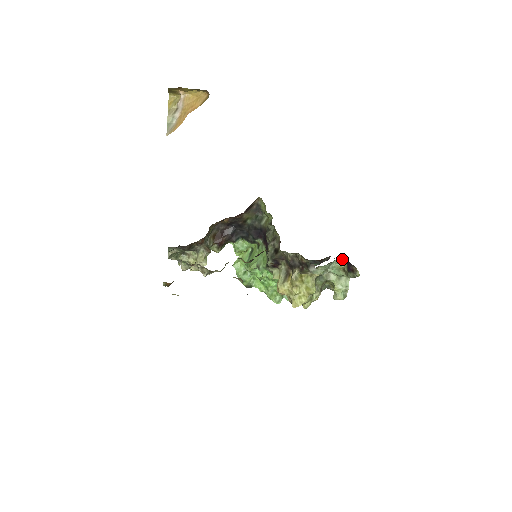
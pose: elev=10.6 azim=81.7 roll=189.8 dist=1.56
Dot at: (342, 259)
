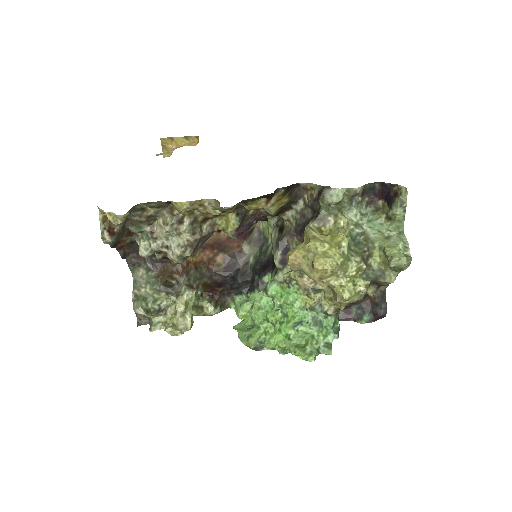
Dot at: (379, 206)
